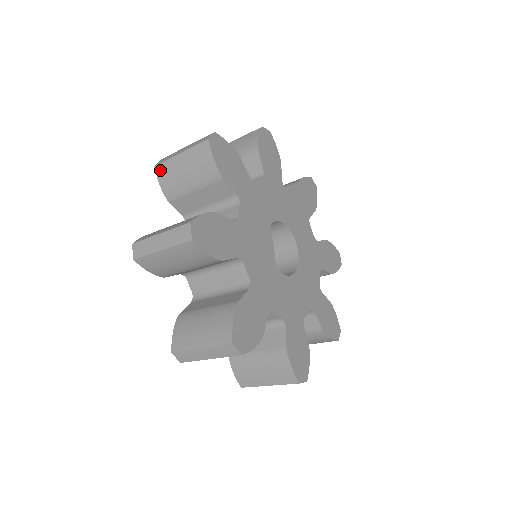
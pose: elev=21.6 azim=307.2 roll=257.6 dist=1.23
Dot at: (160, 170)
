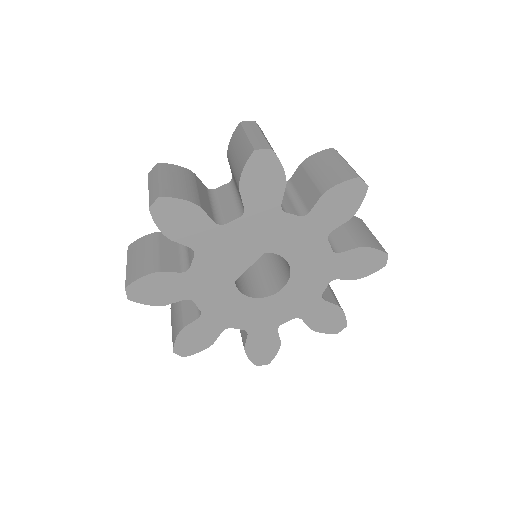
Dot at: (237, 129)
